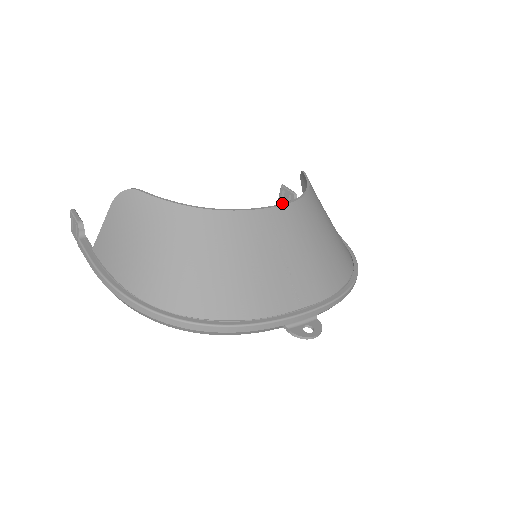
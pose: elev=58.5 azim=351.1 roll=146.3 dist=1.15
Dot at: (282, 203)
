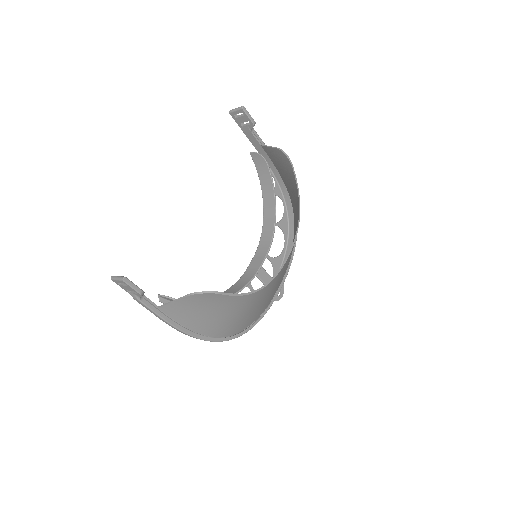
Dot at: (235, 118)
